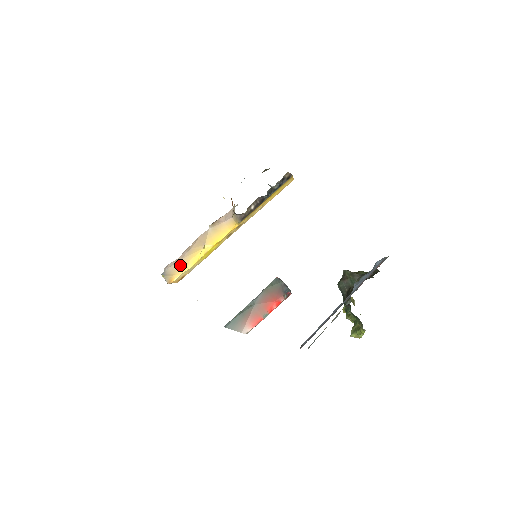
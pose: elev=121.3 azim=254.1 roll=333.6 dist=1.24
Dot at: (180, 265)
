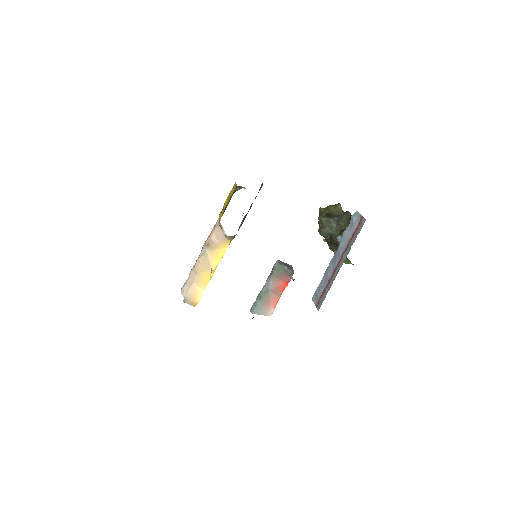
Dot at: (195, 288)
